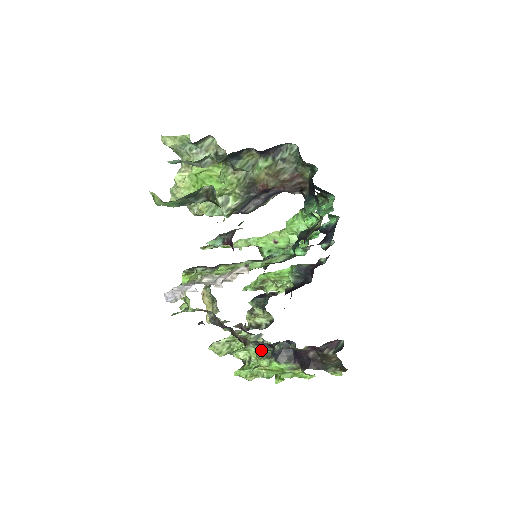
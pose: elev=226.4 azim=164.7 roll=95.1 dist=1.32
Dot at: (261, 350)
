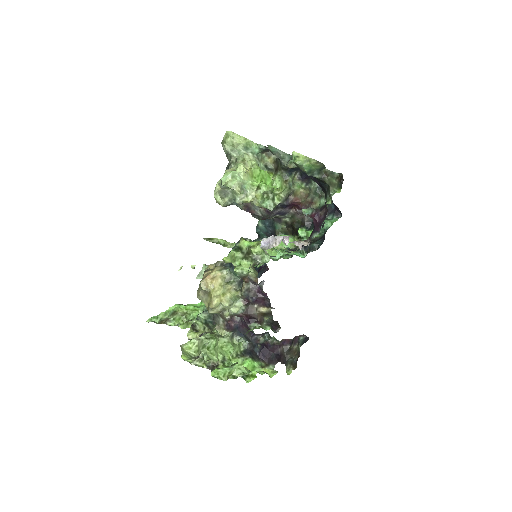
Dot at: (236, 349)
